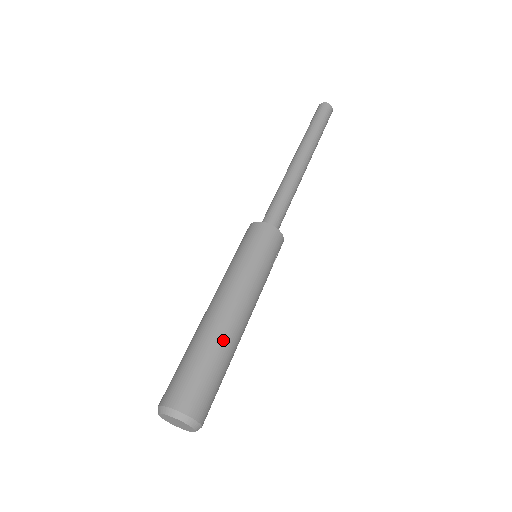
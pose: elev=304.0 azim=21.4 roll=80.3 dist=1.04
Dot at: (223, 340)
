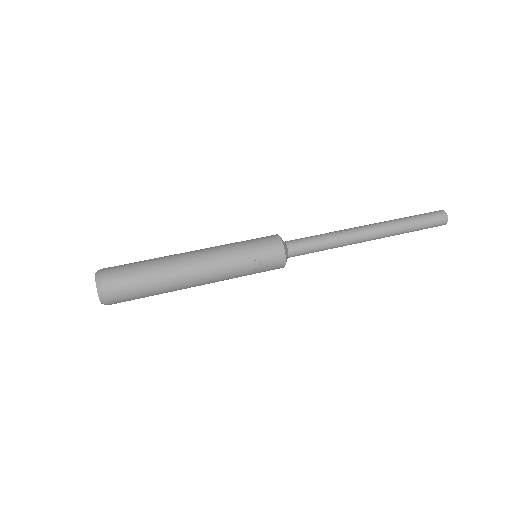
Dot at: (166, 266)
